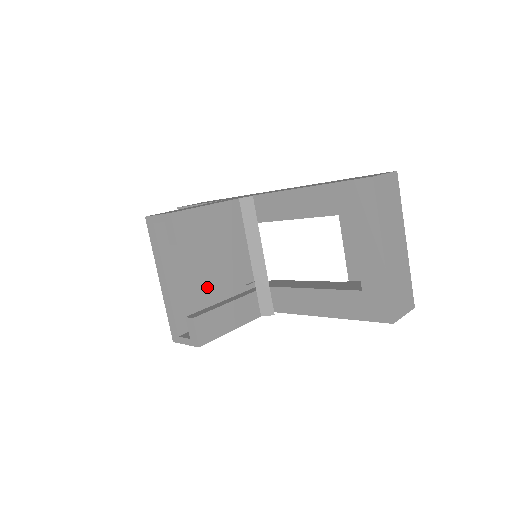
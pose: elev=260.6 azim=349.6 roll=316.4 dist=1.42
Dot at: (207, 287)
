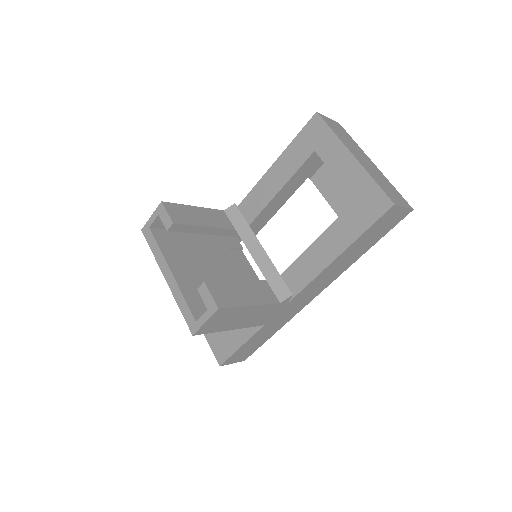
Dot at: occluded
